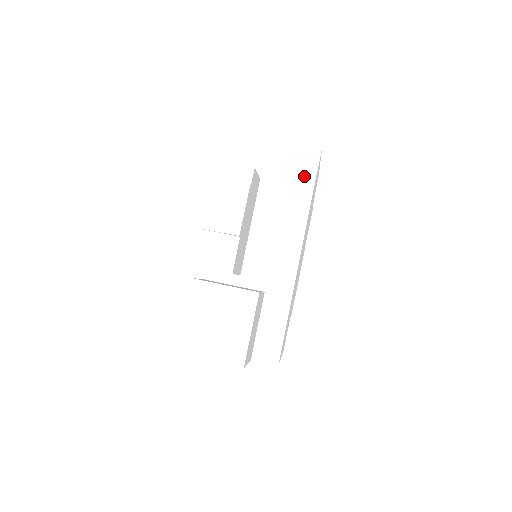
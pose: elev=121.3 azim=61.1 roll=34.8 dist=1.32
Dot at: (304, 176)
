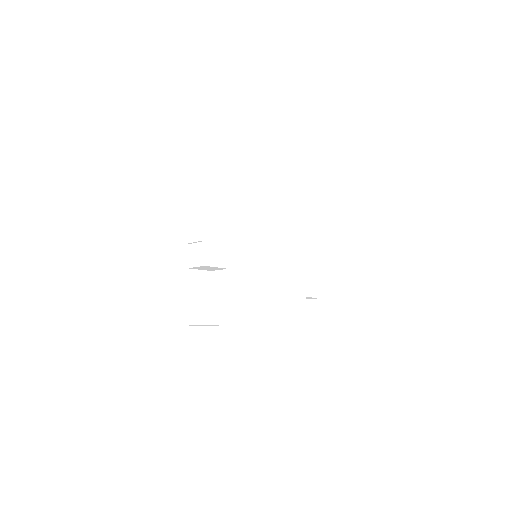
Dot at: (256, 189)
